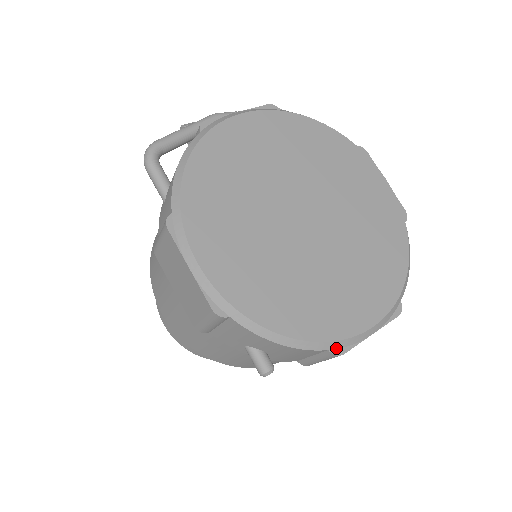
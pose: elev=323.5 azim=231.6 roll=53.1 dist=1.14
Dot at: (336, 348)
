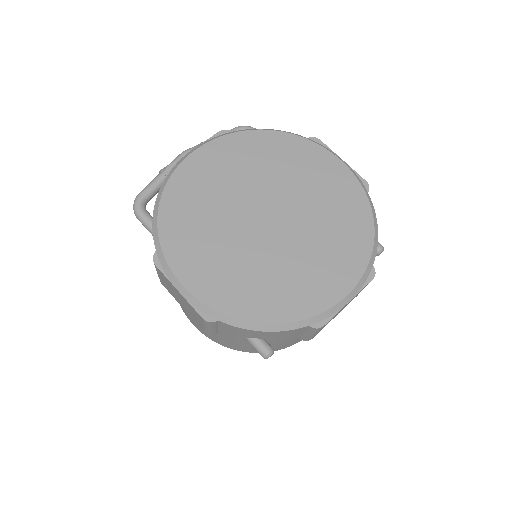
Dot at: (316, 322)
